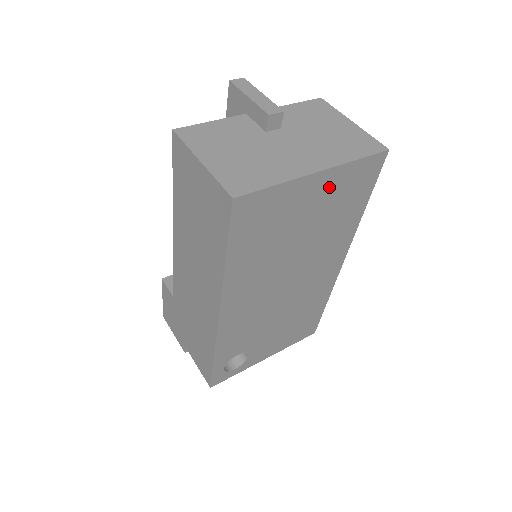
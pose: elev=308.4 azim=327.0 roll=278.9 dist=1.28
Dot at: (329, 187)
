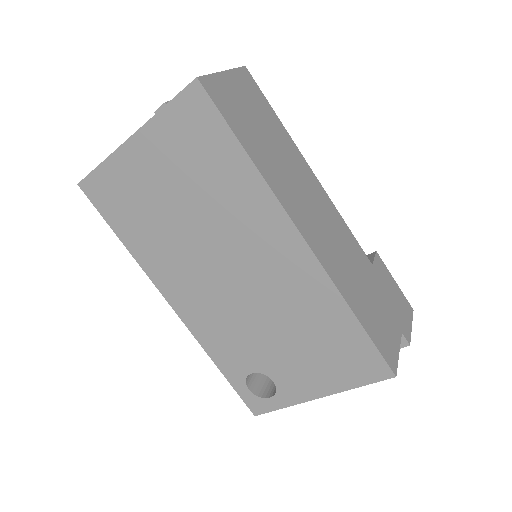
Dot at: (160, 148)
